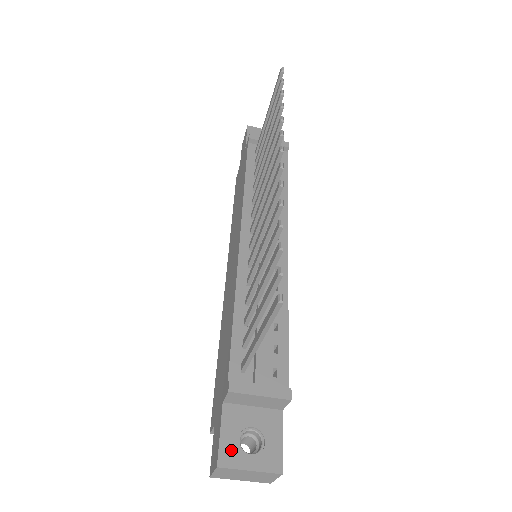
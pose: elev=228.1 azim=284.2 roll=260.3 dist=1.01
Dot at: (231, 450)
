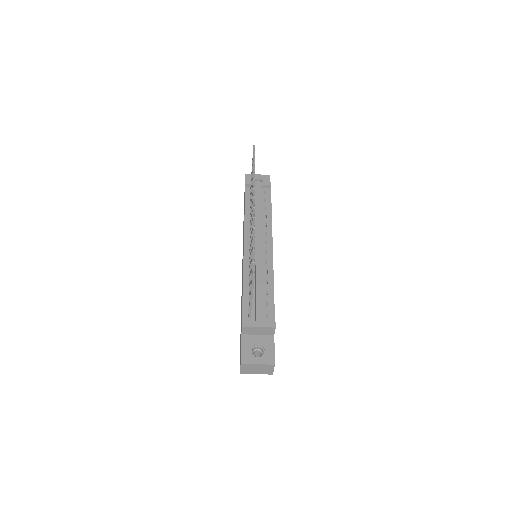
Dot at: (247, 356)
